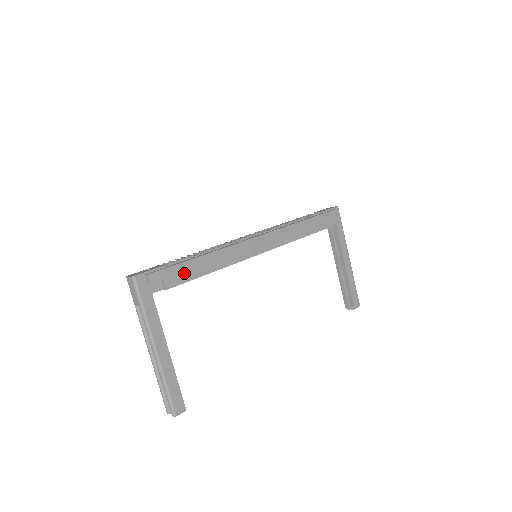
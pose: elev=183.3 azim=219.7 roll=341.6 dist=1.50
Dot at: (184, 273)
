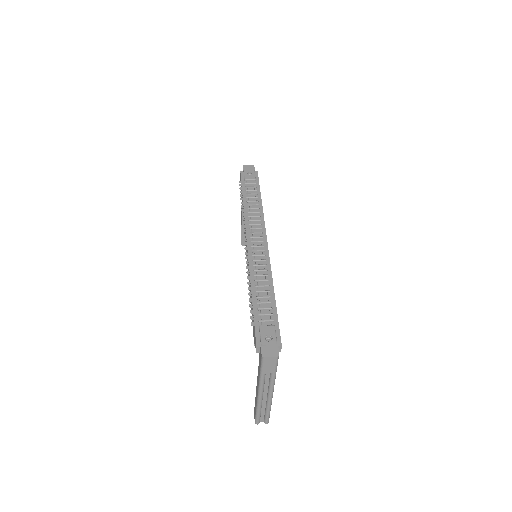
Dot at: occluded
